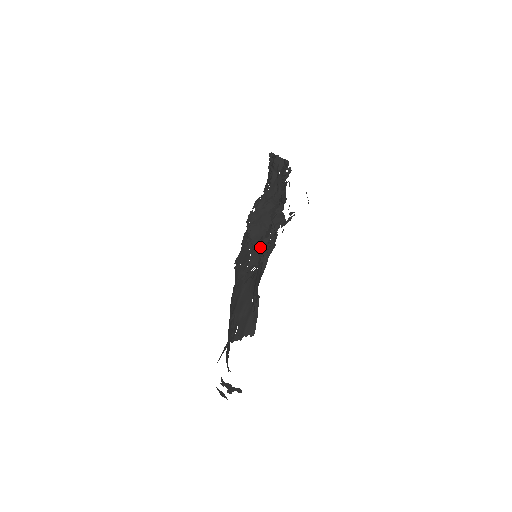
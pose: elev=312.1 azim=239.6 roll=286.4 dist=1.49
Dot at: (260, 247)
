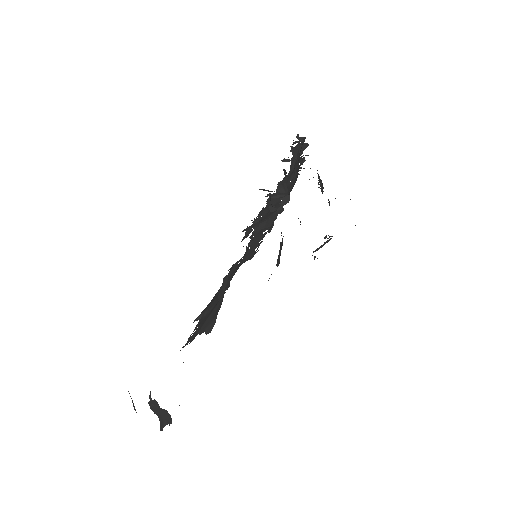
Dot at: (261, 241)
